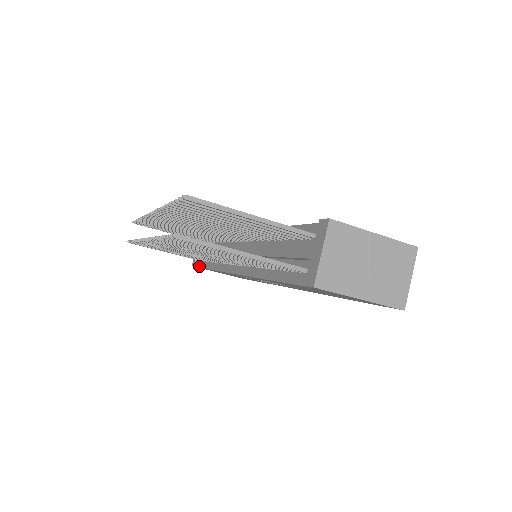
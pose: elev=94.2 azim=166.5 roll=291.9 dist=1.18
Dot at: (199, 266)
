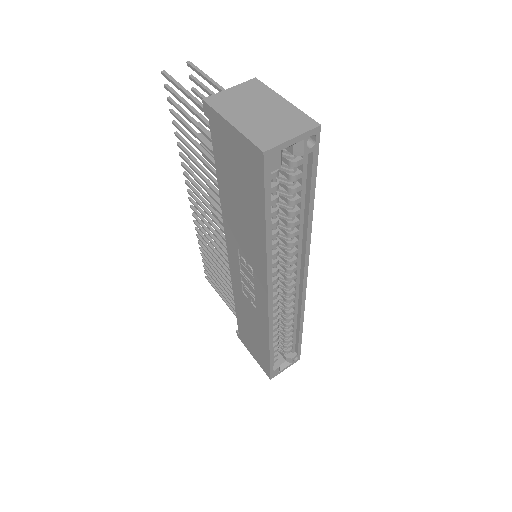
Dot at: occluded
